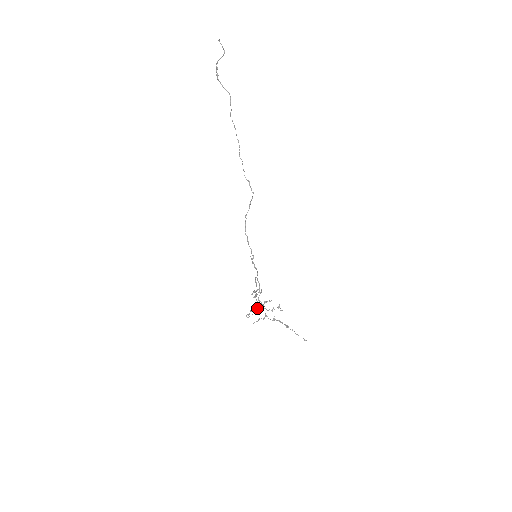
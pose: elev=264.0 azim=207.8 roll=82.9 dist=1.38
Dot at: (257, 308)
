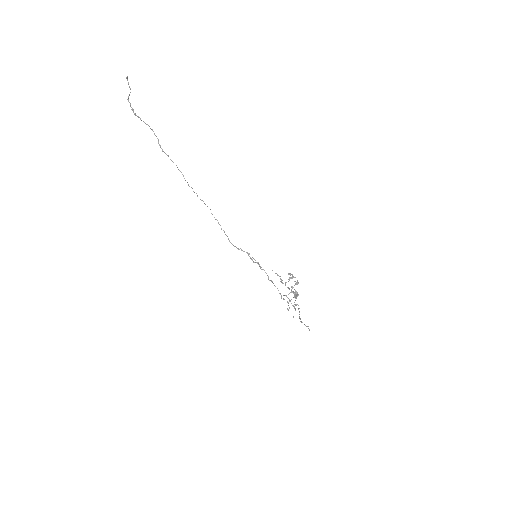
Dot at: occluded
